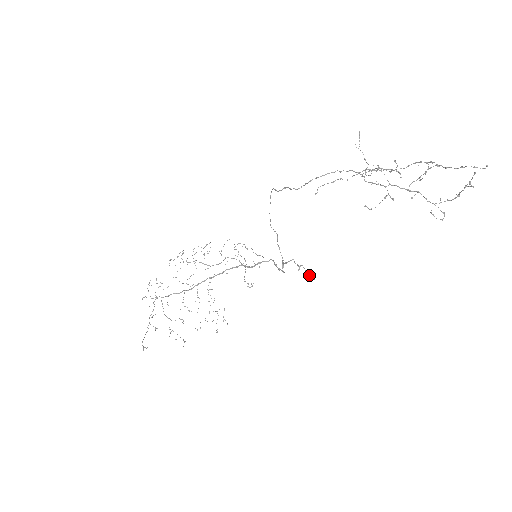
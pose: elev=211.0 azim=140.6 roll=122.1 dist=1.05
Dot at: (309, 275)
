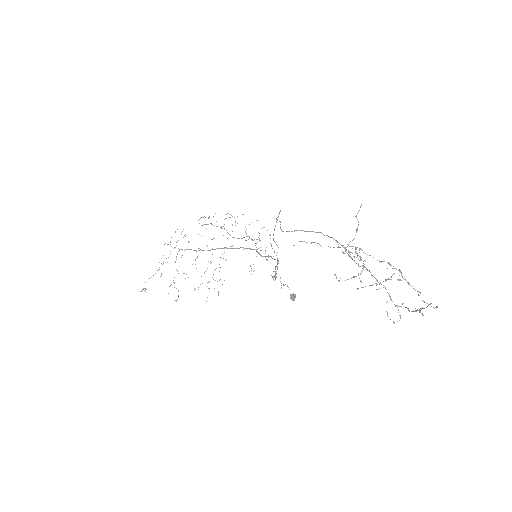
Dot at: (290, 295)
